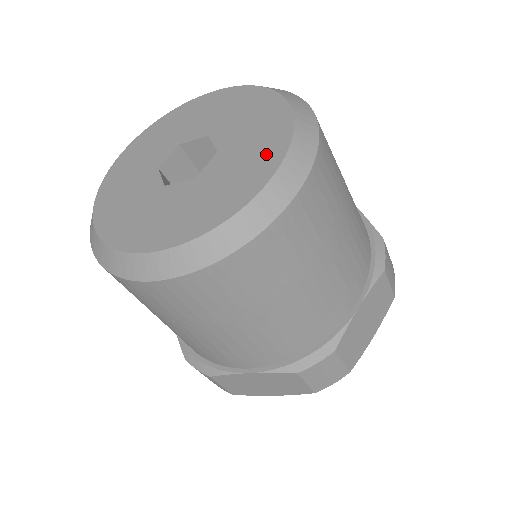
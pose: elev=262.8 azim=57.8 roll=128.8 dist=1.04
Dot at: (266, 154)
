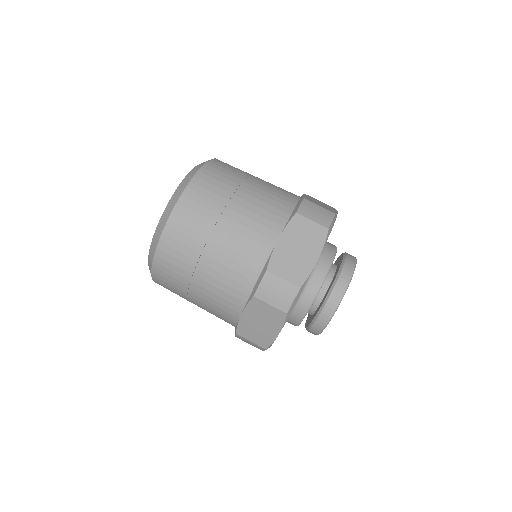
Dot at: occluded
